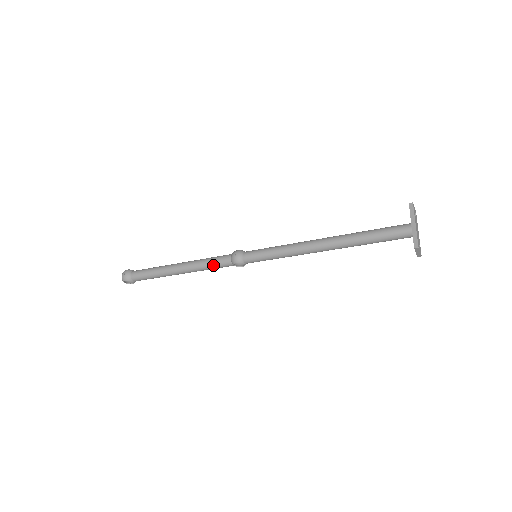
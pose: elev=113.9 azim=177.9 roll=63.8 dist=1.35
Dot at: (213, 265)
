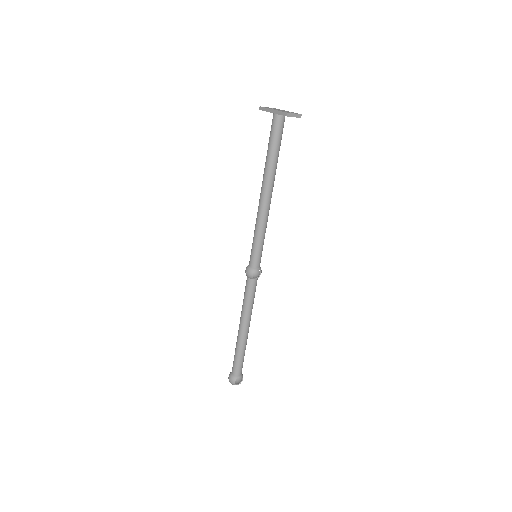
Dot at: (249, 297)
